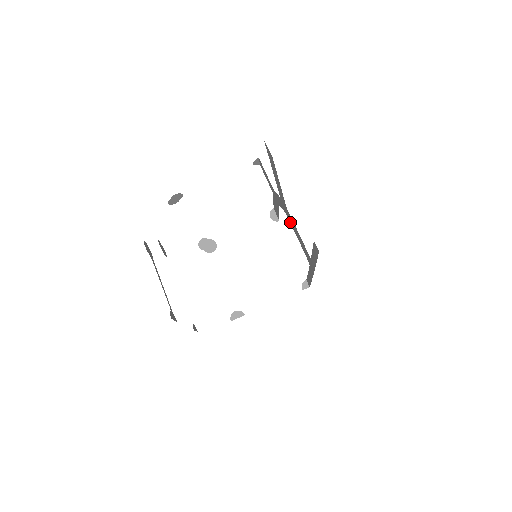
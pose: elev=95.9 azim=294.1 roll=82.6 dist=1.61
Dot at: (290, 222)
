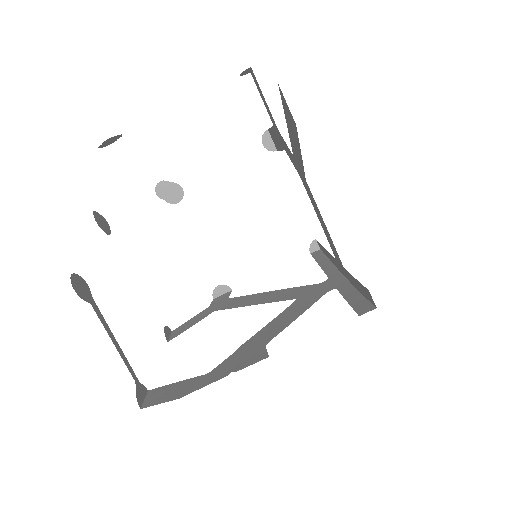
Dot at: (307, 193)
